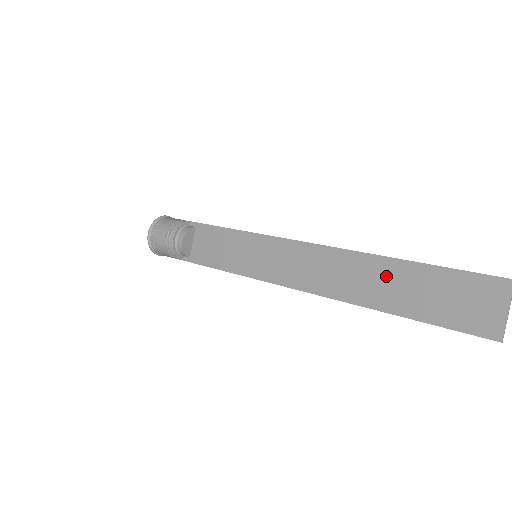
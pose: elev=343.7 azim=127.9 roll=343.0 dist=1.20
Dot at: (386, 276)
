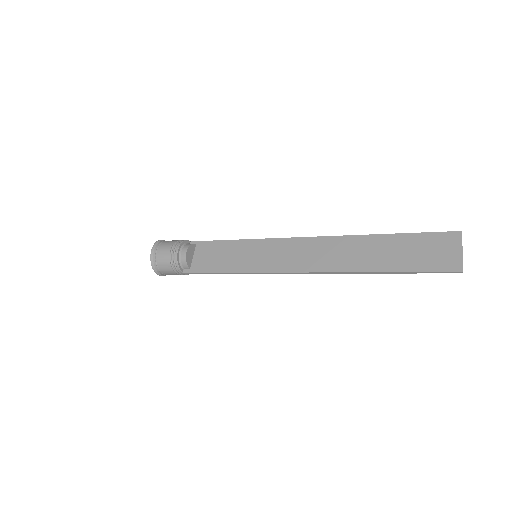
Dot at: (370, 247)
